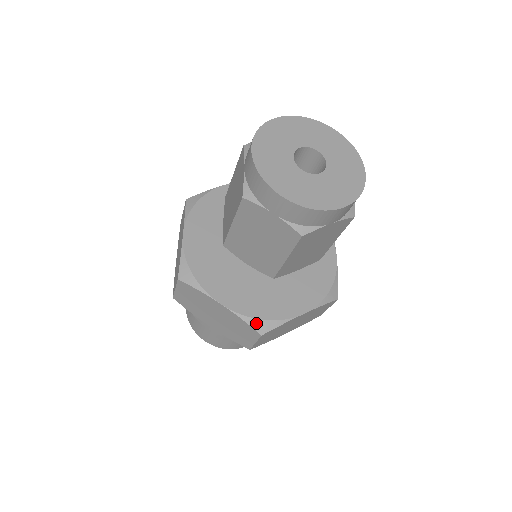
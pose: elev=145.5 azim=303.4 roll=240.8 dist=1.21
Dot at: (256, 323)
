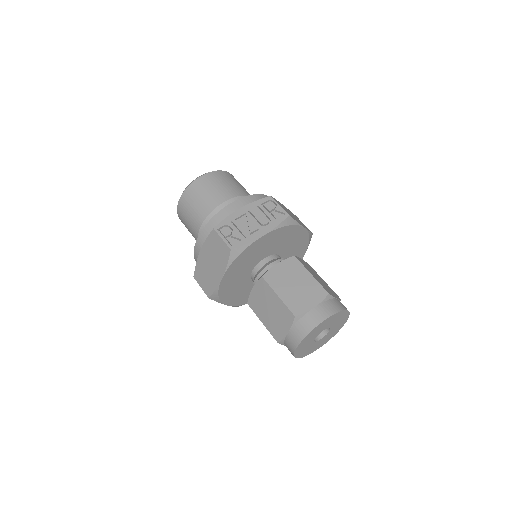
Dot at: occluded
